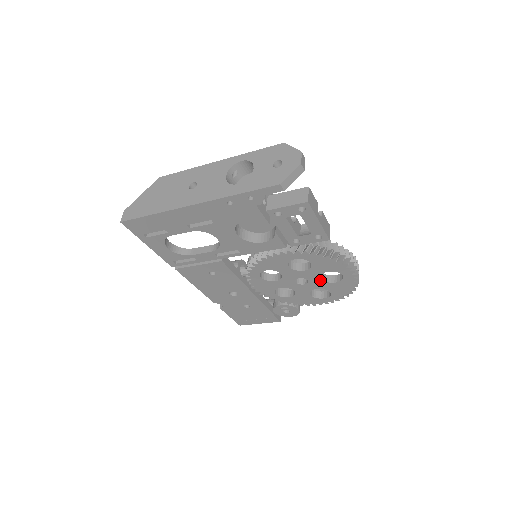
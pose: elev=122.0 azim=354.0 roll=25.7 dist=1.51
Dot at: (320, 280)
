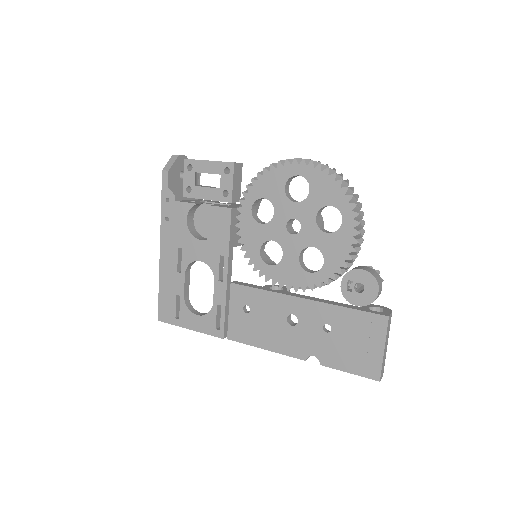
Dot at: (299, 205)
